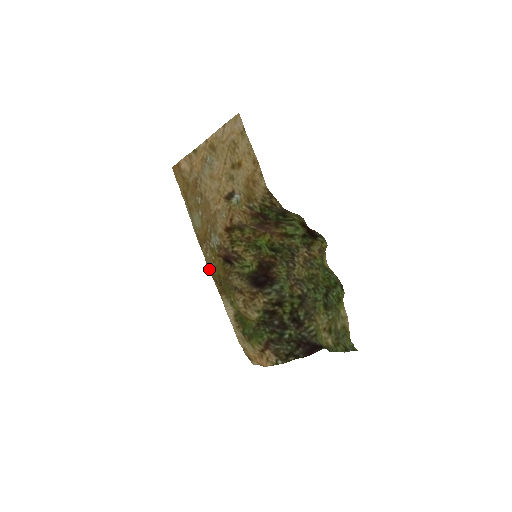
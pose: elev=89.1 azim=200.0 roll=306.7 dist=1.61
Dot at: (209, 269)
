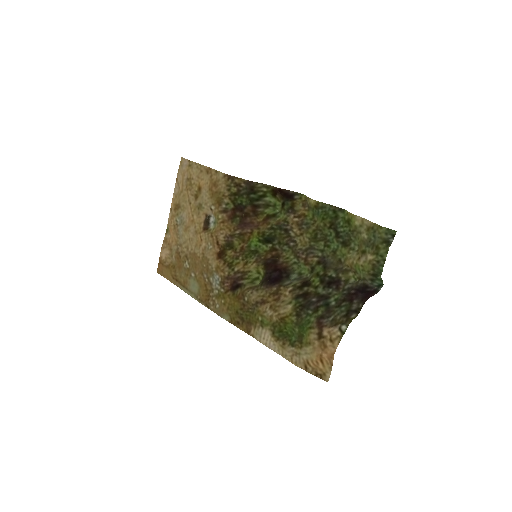
Dot at: (225, 319)
